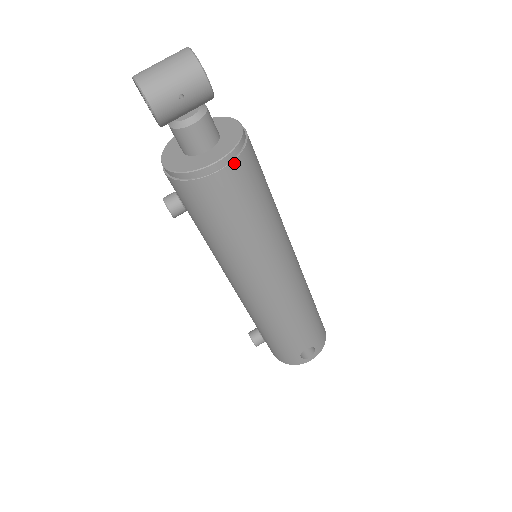
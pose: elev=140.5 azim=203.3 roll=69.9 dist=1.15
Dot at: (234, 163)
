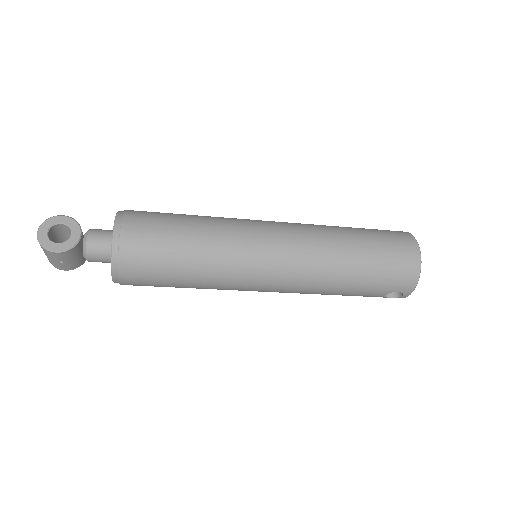
Dot at: (121, 275)
